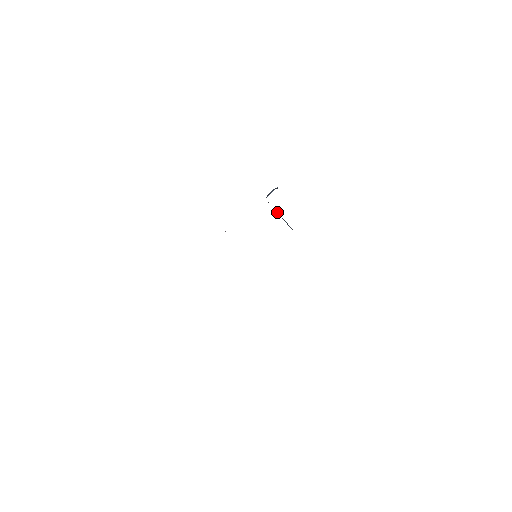
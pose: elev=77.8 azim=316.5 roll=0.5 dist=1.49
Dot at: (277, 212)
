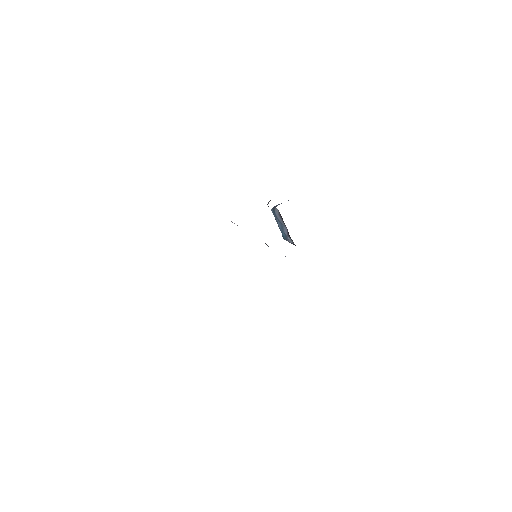
Dot at: (279, 224)
